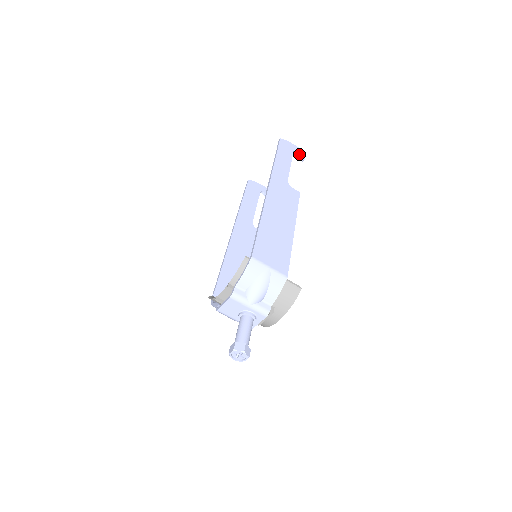
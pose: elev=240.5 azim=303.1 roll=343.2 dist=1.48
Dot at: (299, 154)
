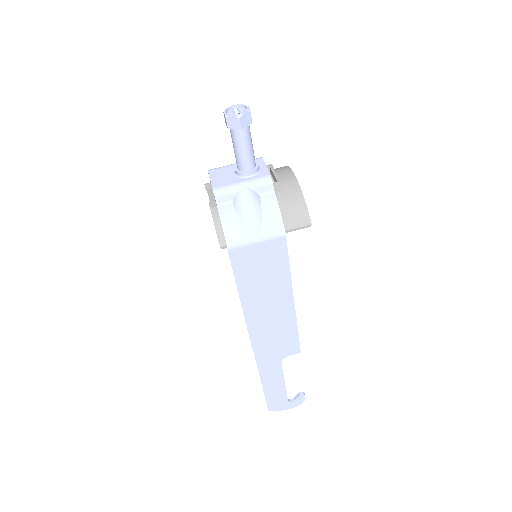
Dot at: occluded
